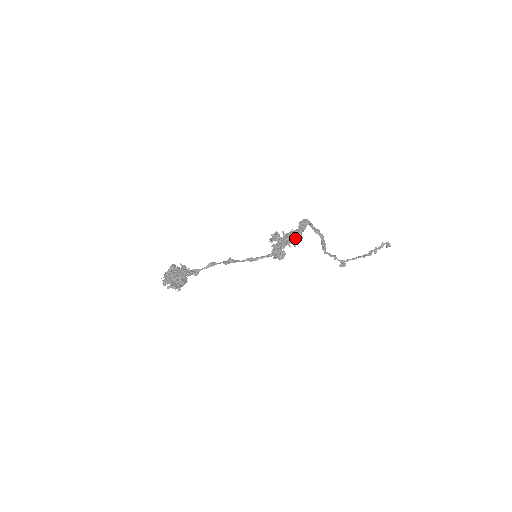
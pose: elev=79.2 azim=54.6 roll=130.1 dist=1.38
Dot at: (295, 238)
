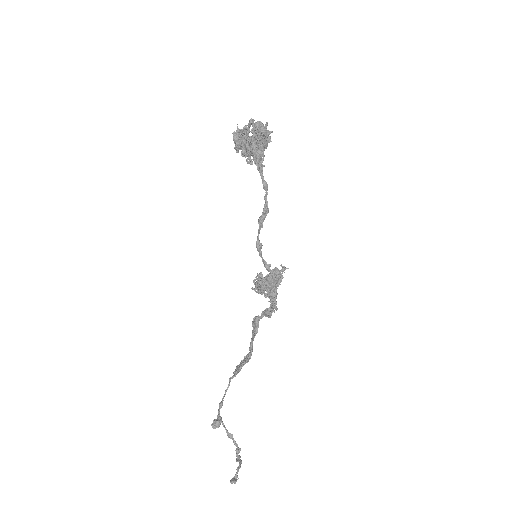
Dot at: (275, 301)
